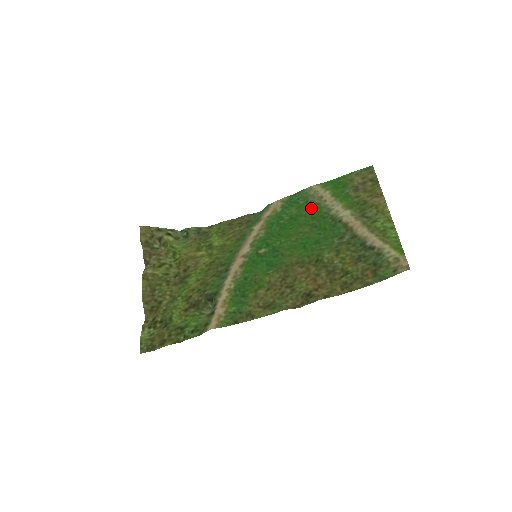
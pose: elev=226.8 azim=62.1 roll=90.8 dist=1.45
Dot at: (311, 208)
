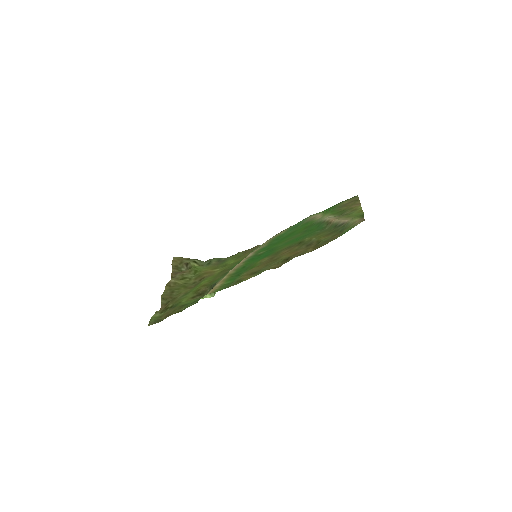
Dot at: (305, 225)
